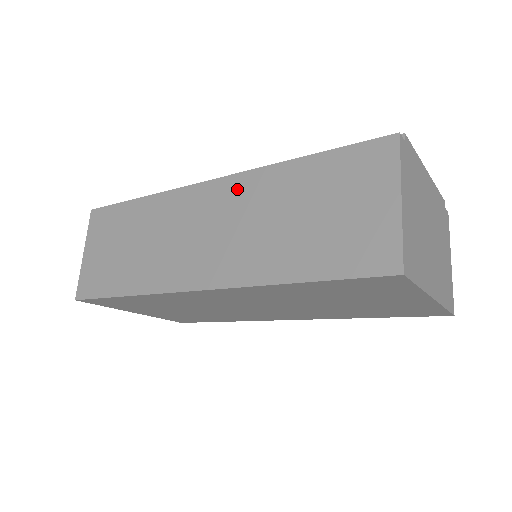
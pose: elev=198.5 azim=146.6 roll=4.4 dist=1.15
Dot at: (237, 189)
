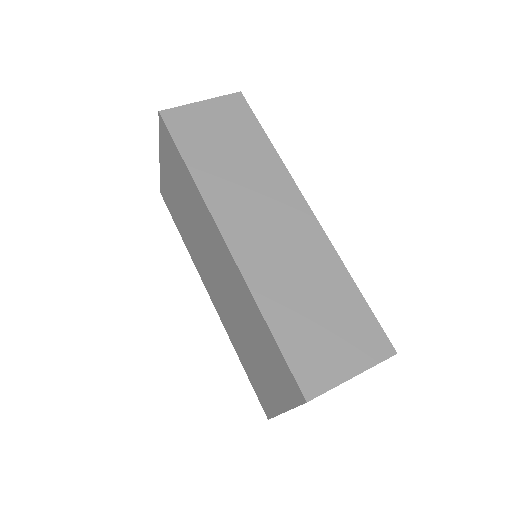
Dot at: (313, 238)
